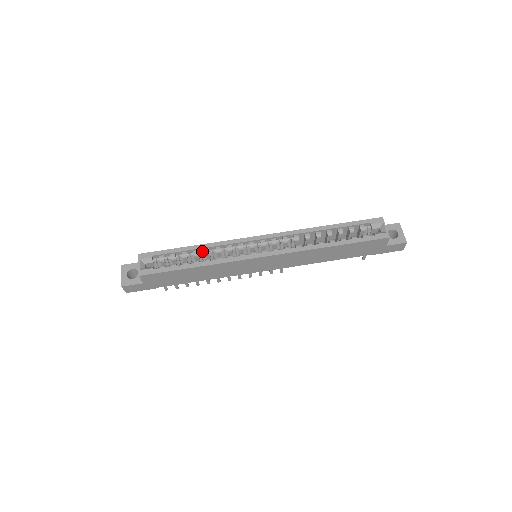
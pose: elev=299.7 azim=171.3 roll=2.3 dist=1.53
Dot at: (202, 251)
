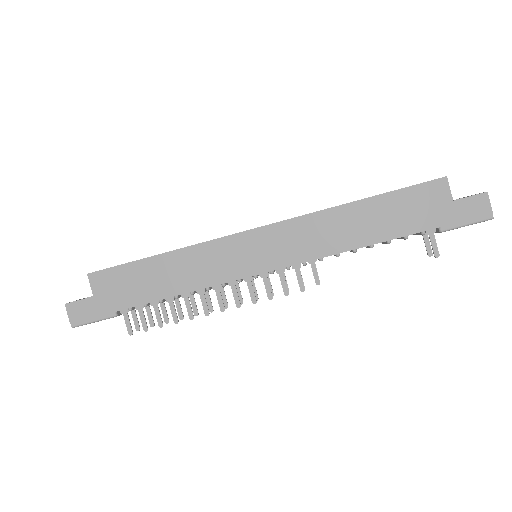
Dot at: occluded
